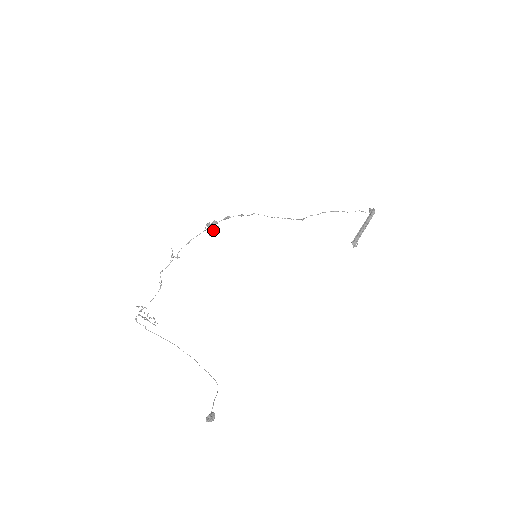
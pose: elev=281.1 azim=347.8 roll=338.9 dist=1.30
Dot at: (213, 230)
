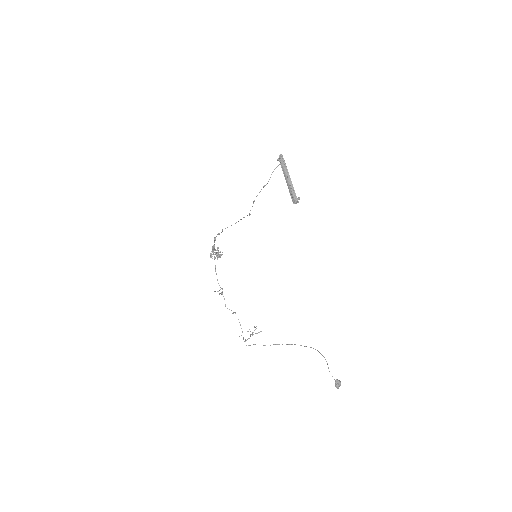
Dot at: (218, 255)
